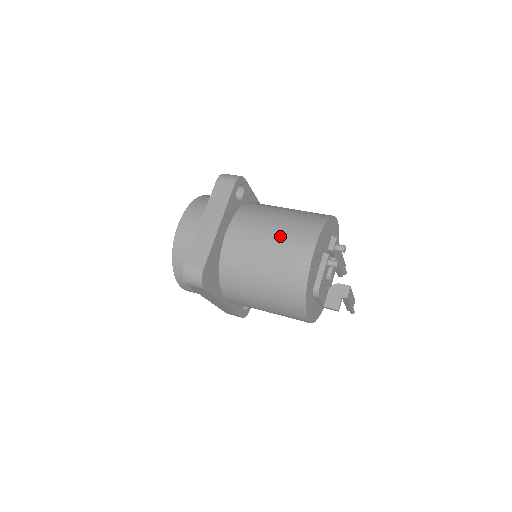
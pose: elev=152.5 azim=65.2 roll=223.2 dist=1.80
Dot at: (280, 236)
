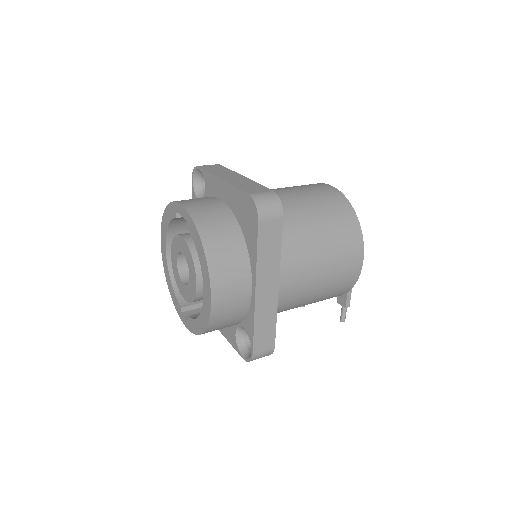
Dot at: (294, 187)
